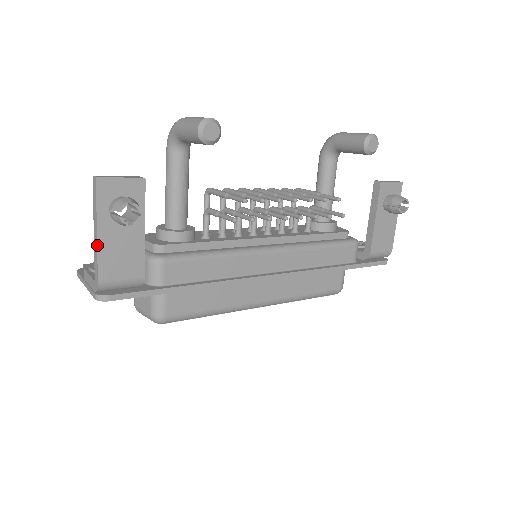
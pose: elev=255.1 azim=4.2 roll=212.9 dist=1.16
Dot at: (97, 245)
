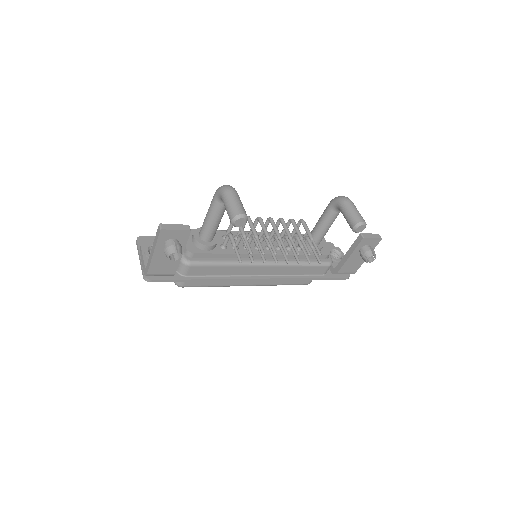
Dot at: (152, 258)
